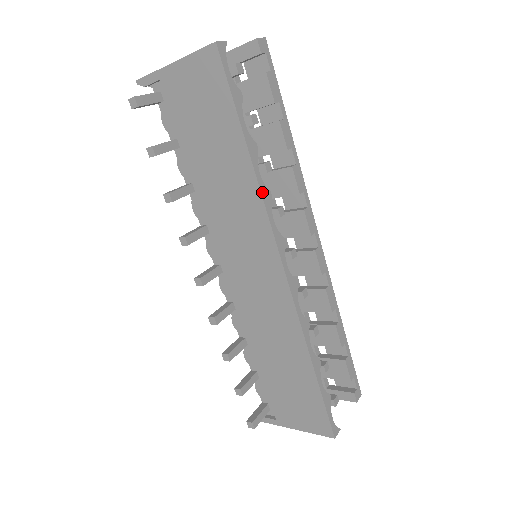
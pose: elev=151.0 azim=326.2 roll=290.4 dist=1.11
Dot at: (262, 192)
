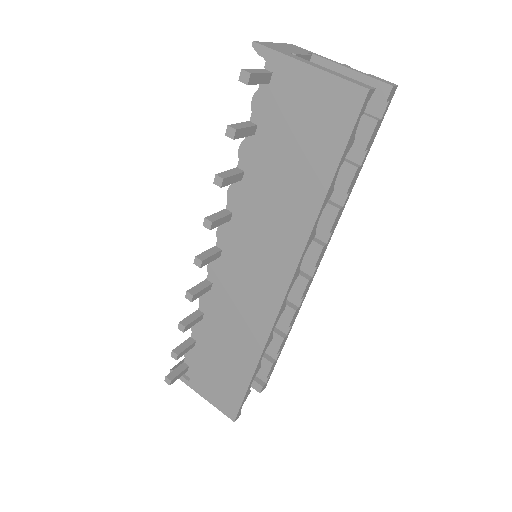
Dot at: (311, 234)
